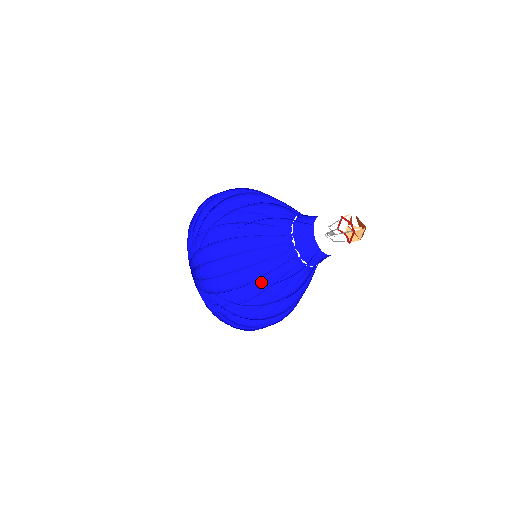
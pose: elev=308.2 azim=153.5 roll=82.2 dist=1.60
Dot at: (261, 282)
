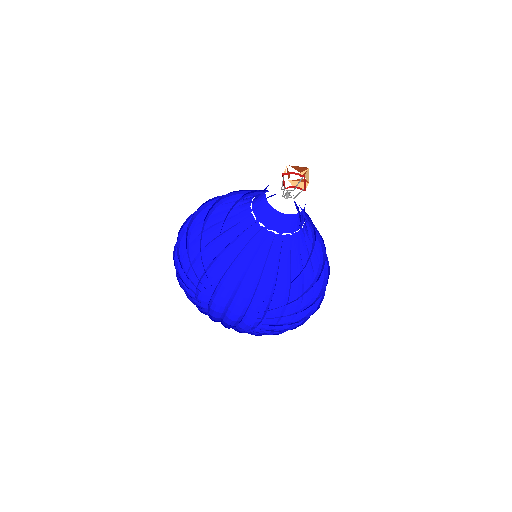
Dot at: (263, 281)
